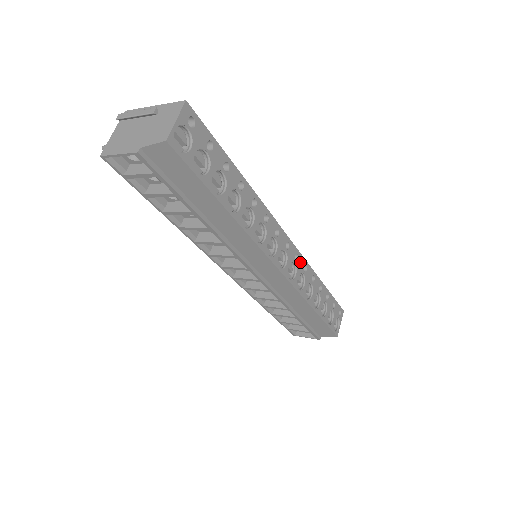
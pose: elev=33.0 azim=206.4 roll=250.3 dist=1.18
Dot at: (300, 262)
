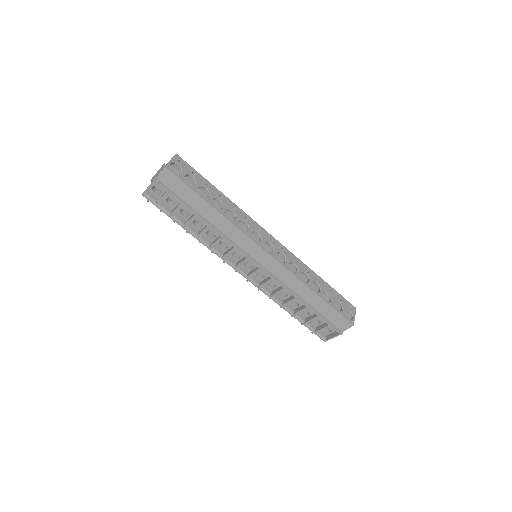
Dot at: (289, 255)
